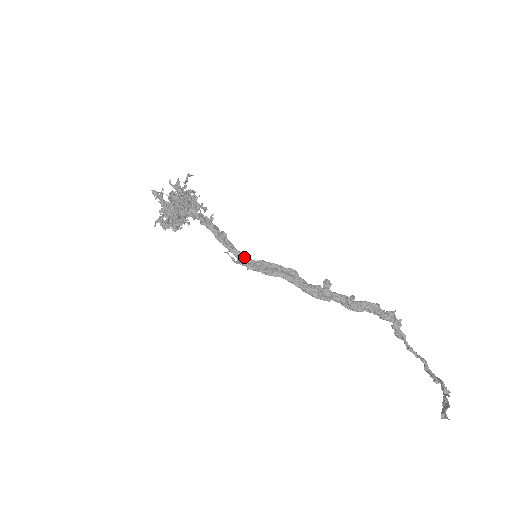
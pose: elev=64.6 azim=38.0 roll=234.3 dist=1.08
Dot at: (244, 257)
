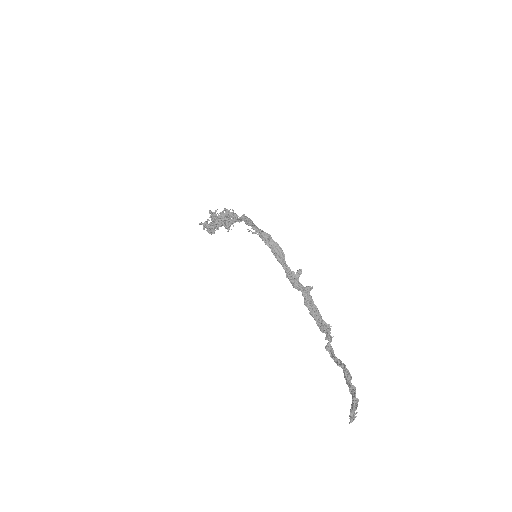
Dot at: occluded
